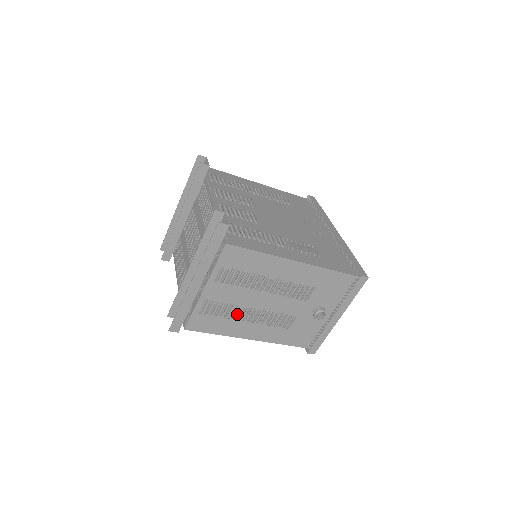
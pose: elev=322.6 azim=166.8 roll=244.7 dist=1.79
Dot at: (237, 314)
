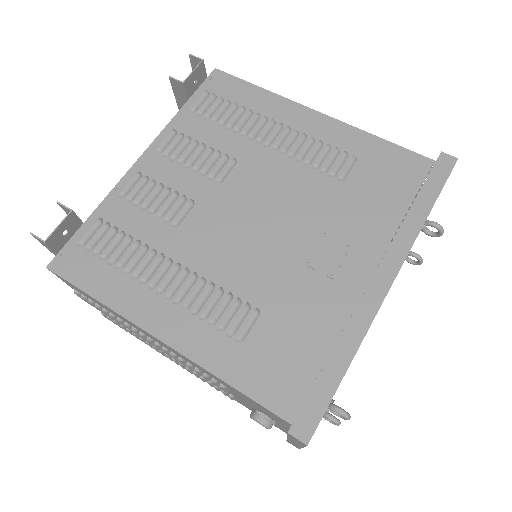
Dot at: (150, 345)
